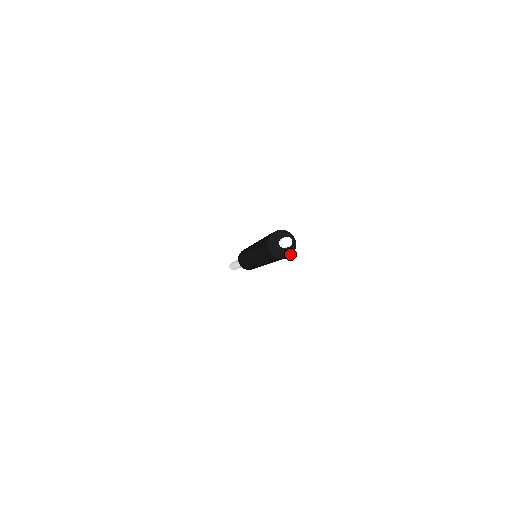
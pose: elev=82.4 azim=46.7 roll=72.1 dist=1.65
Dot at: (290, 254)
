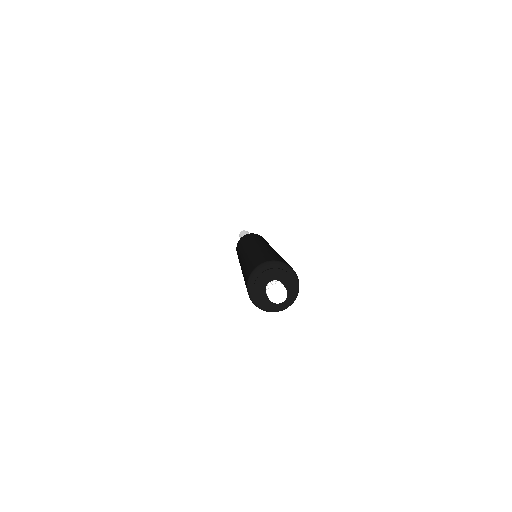
Dot at: (274, 310)
